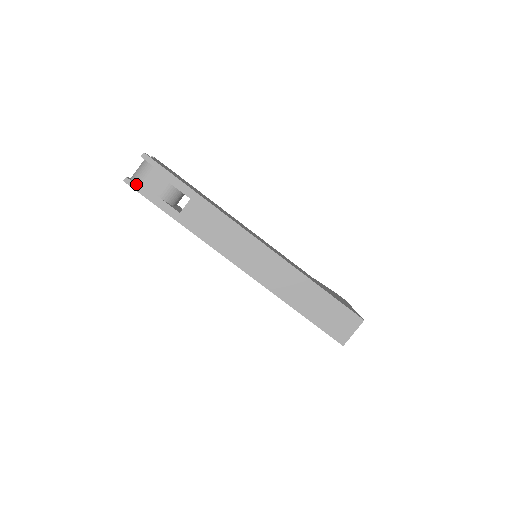
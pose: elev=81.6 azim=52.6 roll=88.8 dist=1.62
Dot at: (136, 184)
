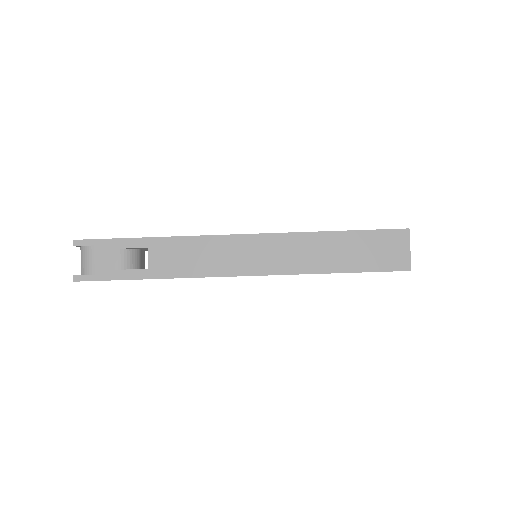
Dot at: (87, 275)
